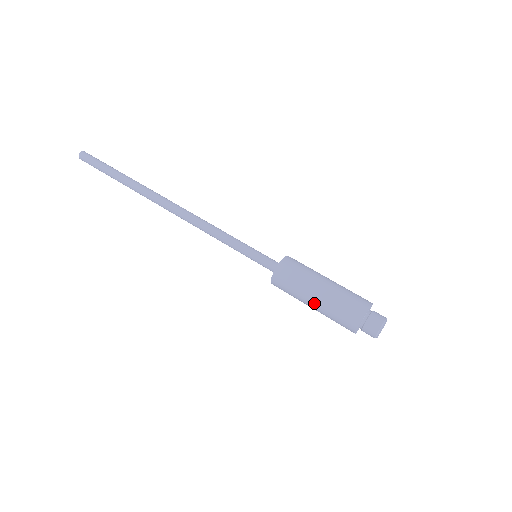
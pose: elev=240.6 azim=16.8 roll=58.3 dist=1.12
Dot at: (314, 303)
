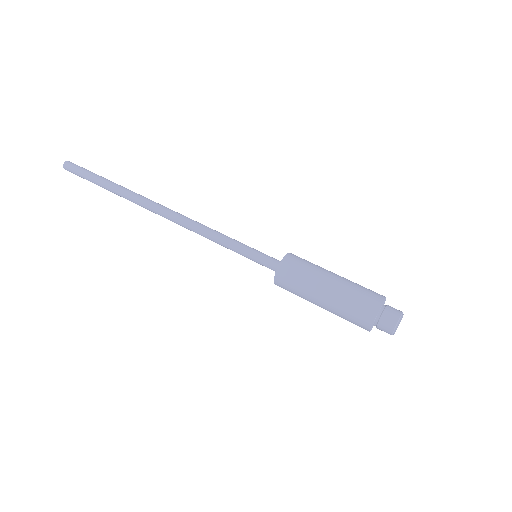
Dot at: (328, 288)
